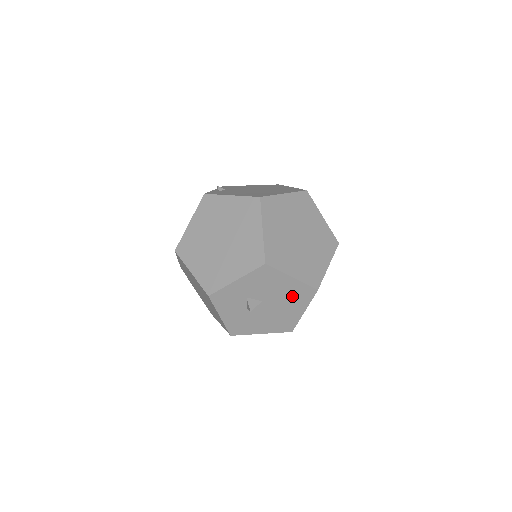
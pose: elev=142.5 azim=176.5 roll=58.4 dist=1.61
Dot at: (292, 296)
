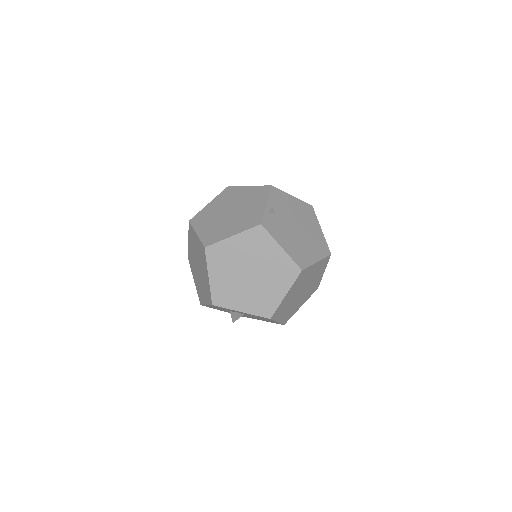
Dot at: (265, 320)
